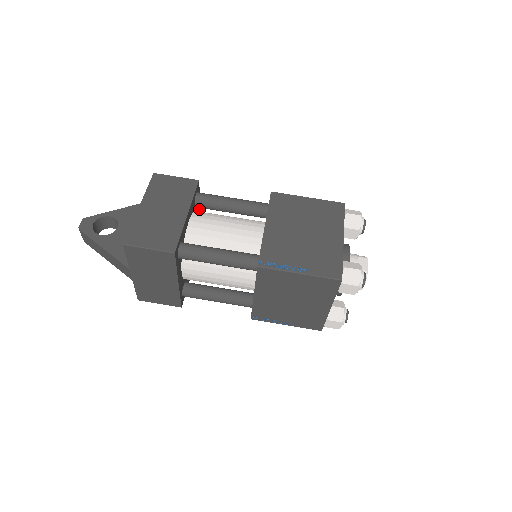
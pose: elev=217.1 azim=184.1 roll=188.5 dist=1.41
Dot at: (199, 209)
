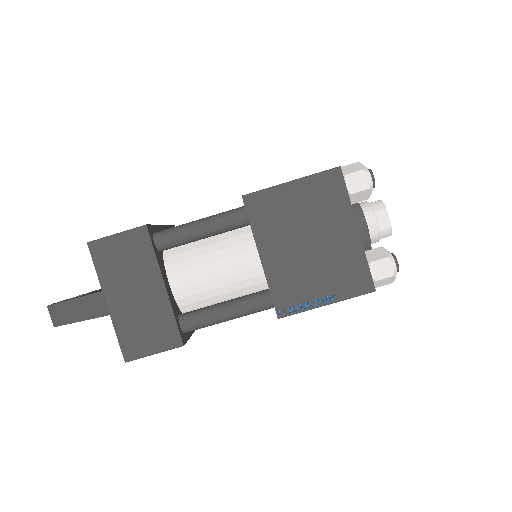
Dot at: occluded
